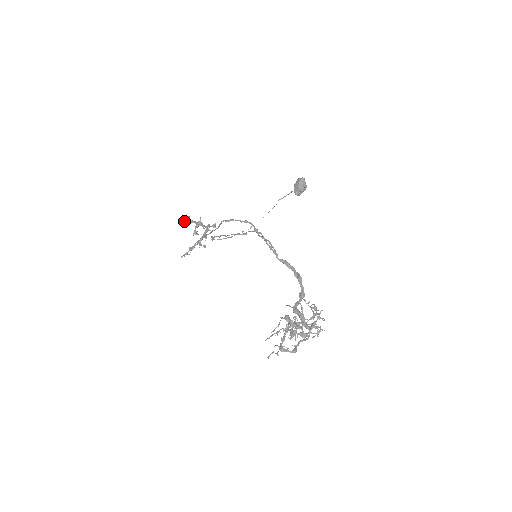
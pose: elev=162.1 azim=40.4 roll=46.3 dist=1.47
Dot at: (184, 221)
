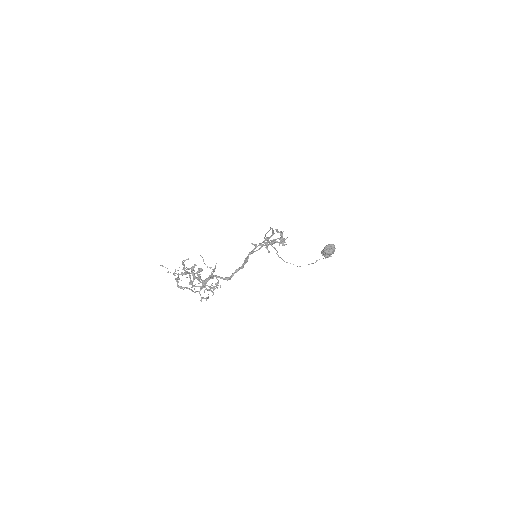
Dot at: (277, 230)
